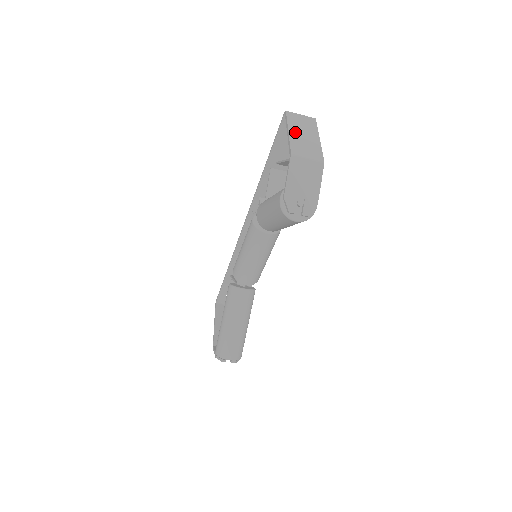
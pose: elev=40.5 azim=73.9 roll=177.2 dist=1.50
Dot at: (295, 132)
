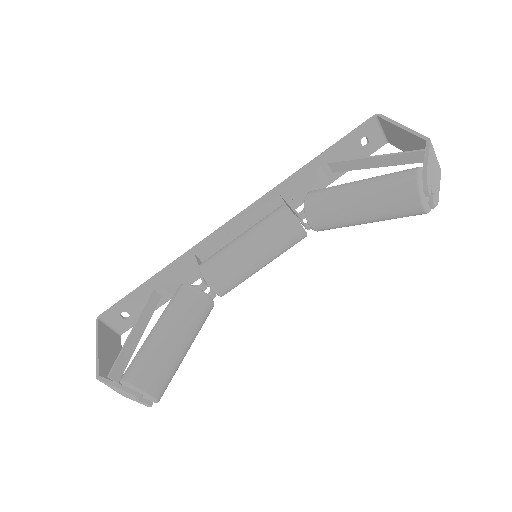
Dot at: occluded
